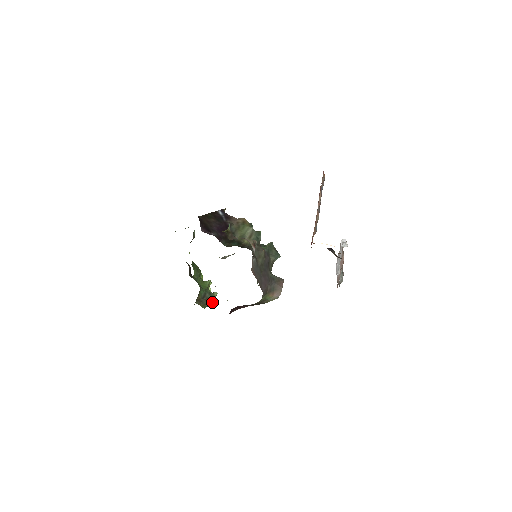
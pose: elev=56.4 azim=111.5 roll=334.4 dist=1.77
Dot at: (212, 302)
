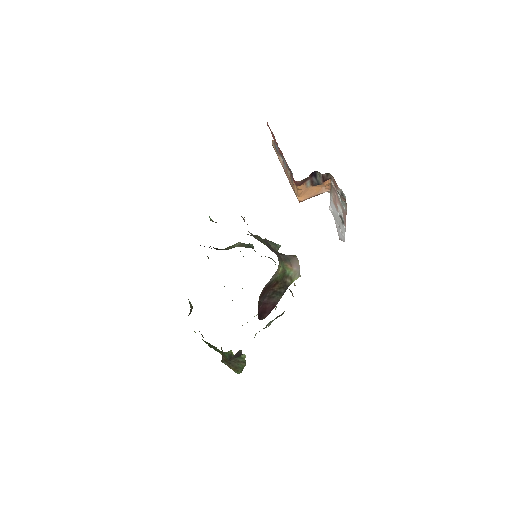
Dot at: (244, 366)
